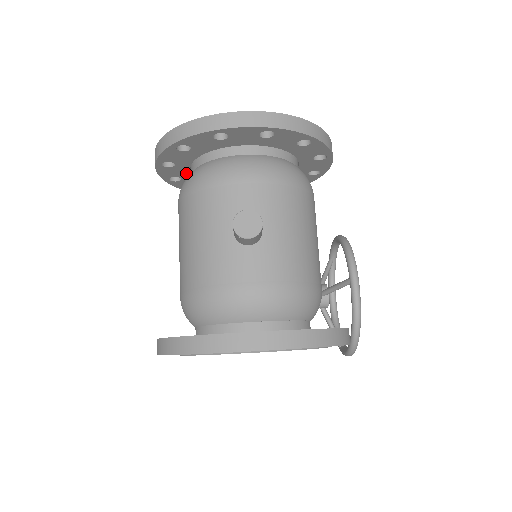
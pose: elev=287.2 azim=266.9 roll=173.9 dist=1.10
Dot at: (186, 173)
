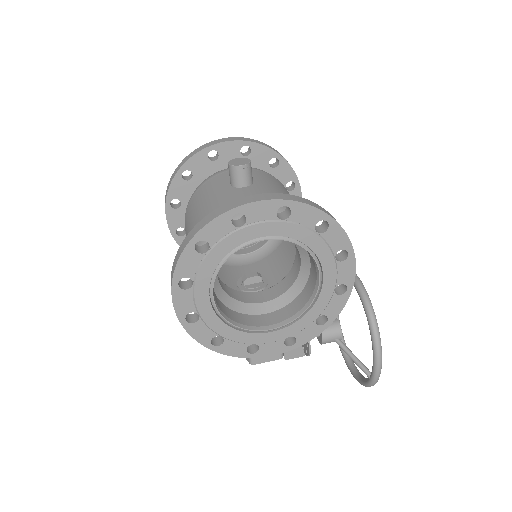
Dot at: occluded
